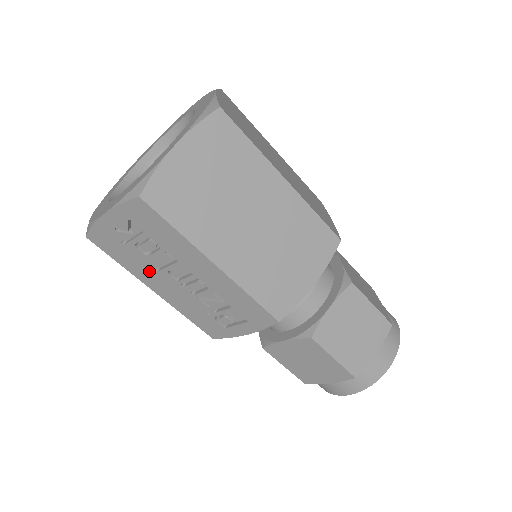
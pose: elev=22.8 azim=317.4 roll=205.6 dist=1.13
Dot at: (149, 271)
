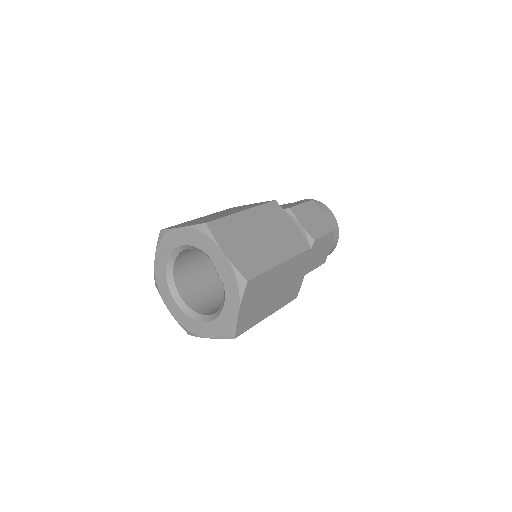
Dot at: occluded
